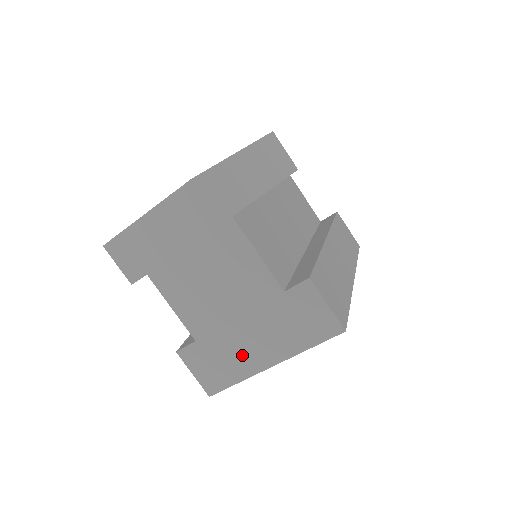
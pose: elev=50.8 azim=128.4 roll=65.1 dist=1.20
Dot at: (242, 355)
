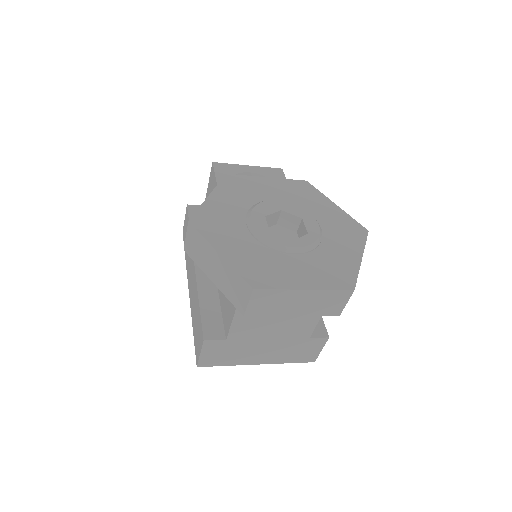
Dot at: (247, 355)
